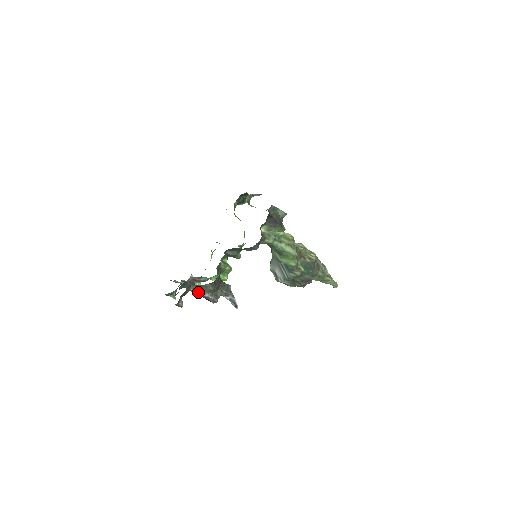
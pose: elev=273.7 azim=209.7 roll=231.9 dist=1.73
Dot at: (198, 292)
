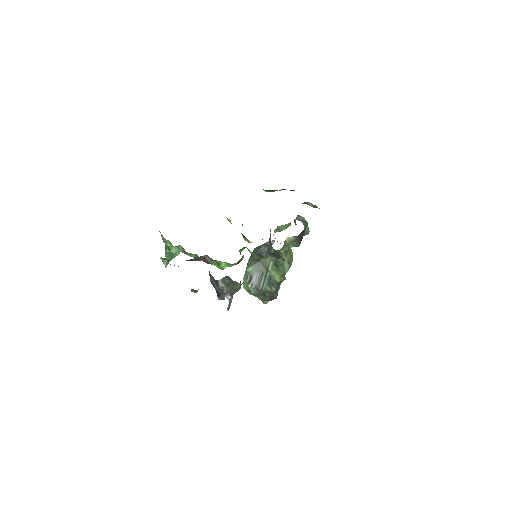
Dot at: (224, 286)
